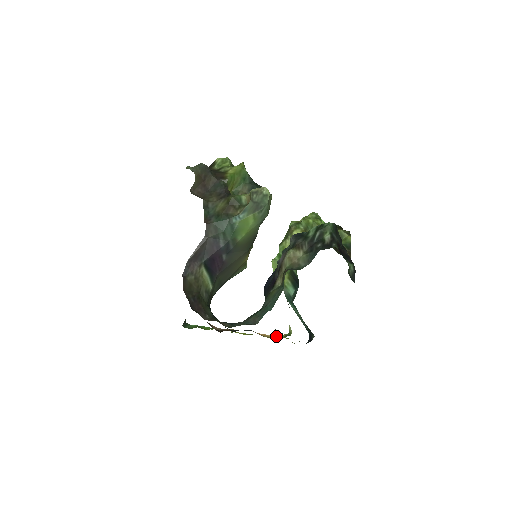
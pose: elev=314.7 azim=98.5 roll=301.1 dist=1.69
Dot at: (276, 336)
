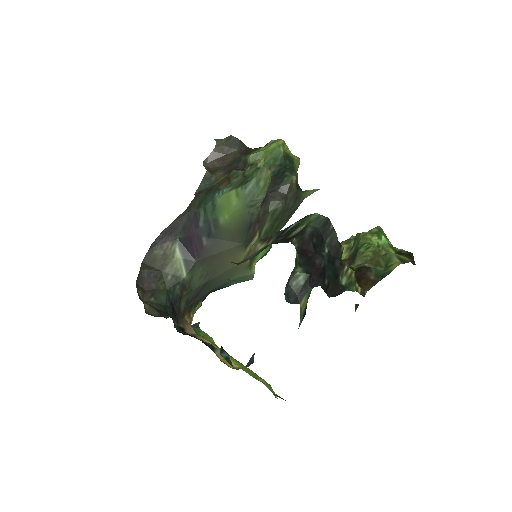
Dot at: (237, 367)
